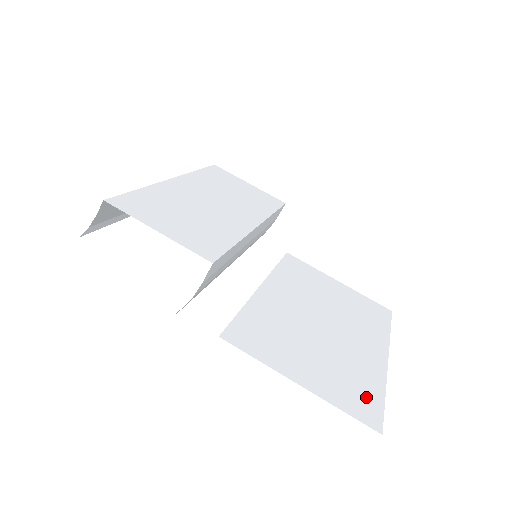
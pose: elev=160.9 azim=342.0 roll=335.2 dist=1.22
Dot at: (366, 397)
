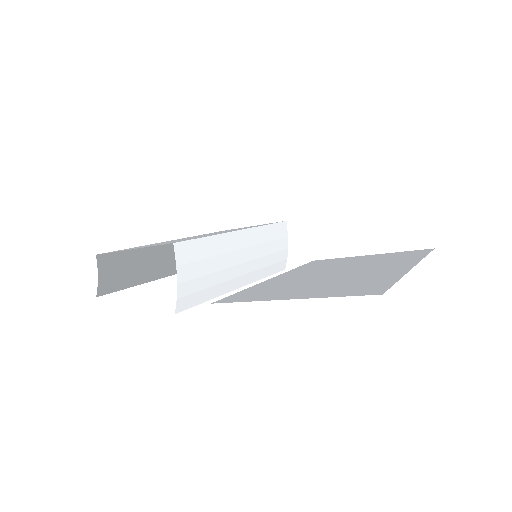
Dot at: (371, 286)
